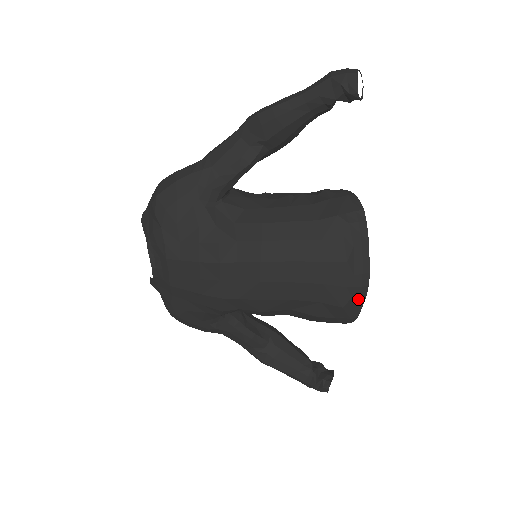
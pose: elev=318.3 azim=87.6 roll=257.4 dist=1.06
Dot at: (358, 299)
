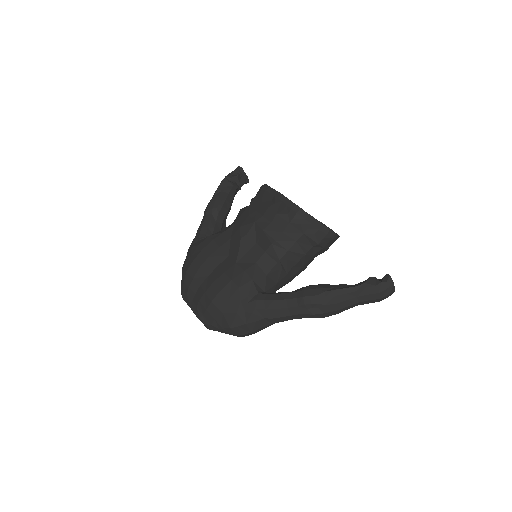
Dot at: occluded
